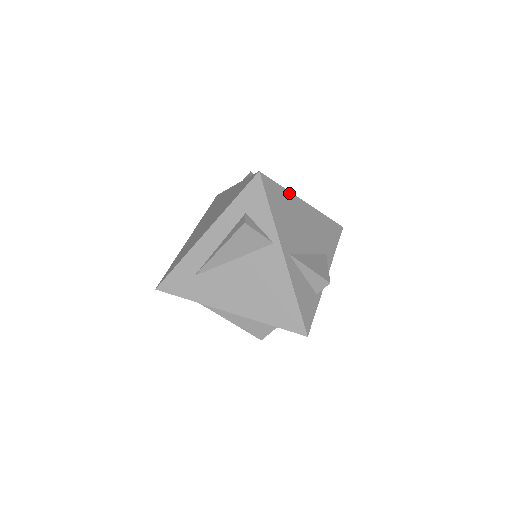
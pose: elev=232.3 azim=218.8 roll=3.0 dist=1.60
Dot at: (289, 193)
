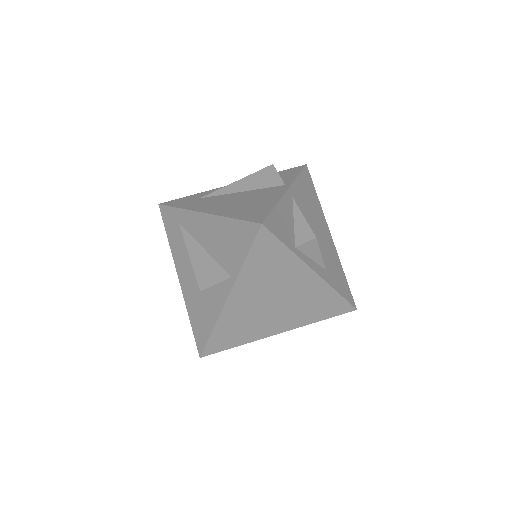
Dot at: (320, 206)
